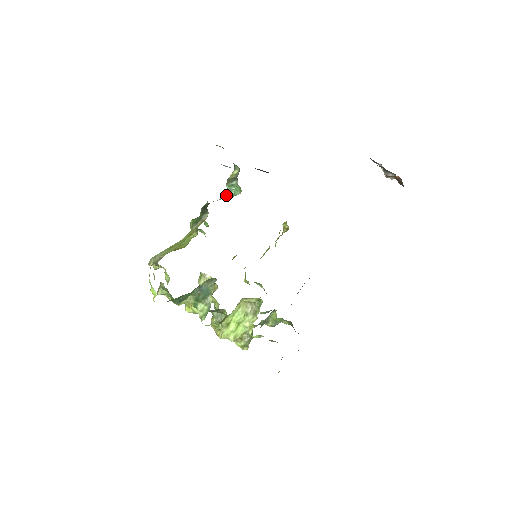
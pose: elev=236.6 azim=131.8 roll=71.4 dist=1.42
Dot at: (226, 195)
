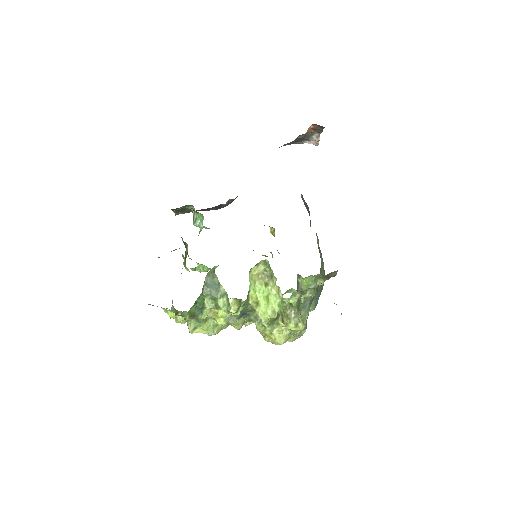
Dot at: (199, 232)
